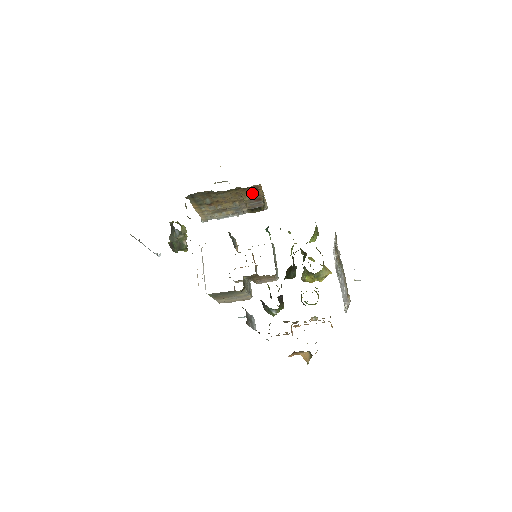
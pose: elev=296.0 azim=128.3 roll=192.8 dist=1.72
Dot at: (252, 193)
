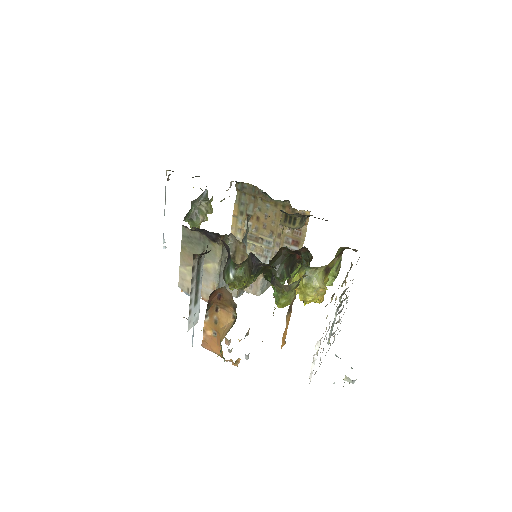
Dot at: occluded
